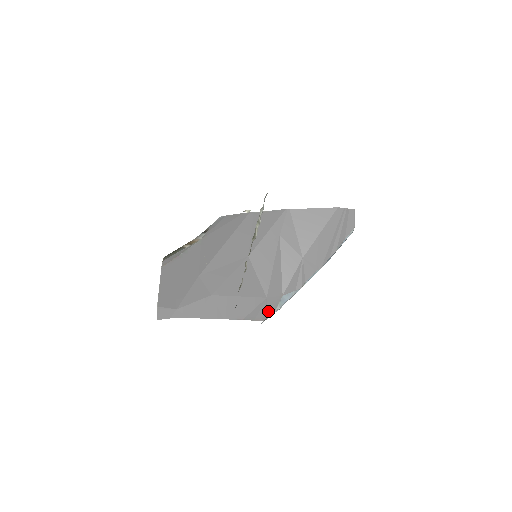
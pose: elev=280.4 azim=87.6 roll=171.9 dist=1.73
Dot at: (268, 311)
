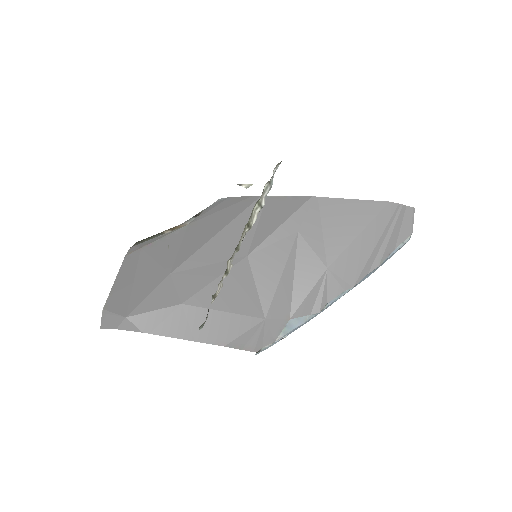
Dot at: (265, 339)
